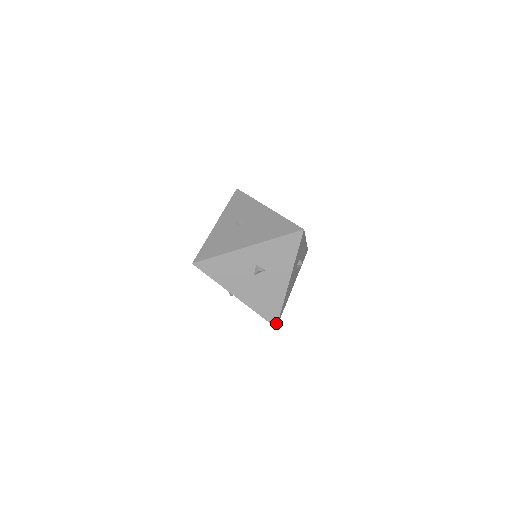
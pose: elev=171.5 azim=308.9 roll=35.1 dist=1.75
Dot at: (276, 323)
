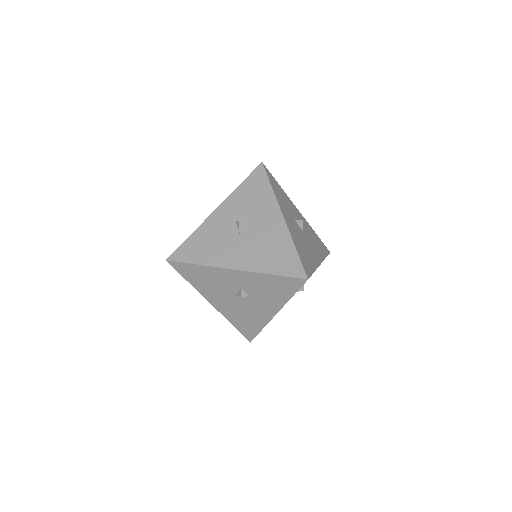
Dot at: (251, 339)
